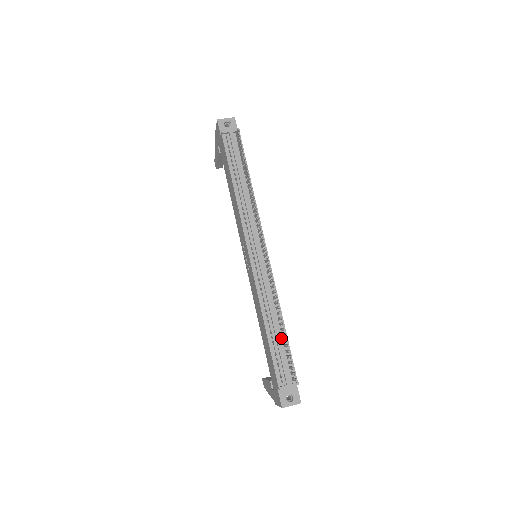
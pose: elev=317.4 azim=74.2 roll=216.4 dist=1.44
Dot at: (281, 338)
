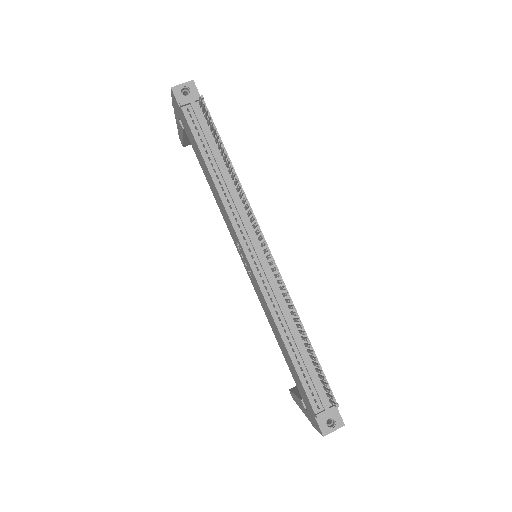
Dot at: (307, 355)
